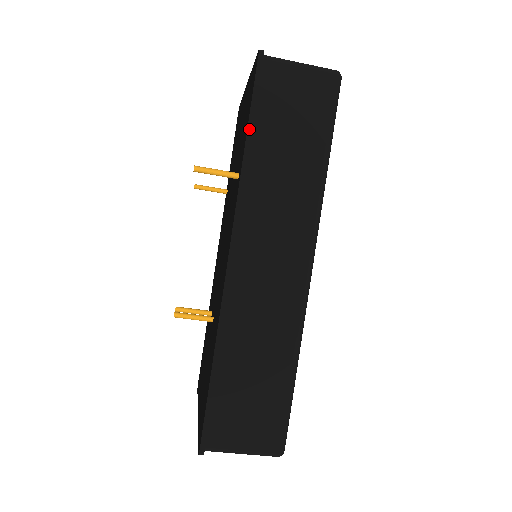
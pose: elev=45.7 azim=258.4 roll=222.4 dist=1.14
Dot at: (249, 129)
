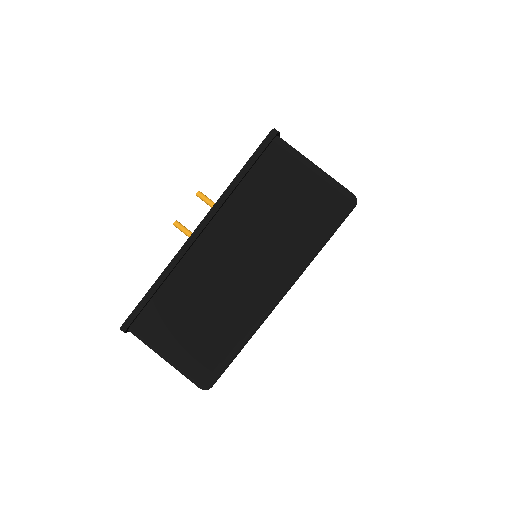
Dot at: occluded
